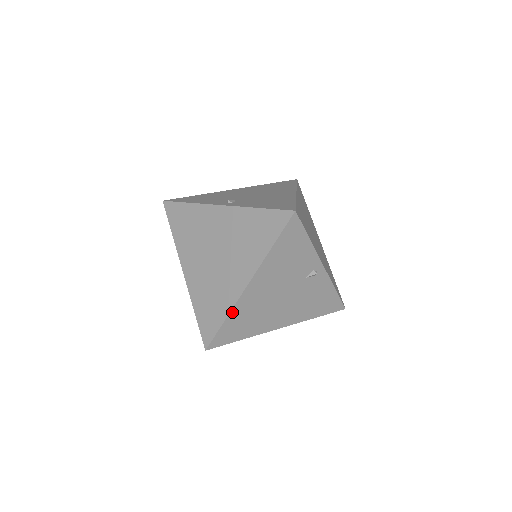
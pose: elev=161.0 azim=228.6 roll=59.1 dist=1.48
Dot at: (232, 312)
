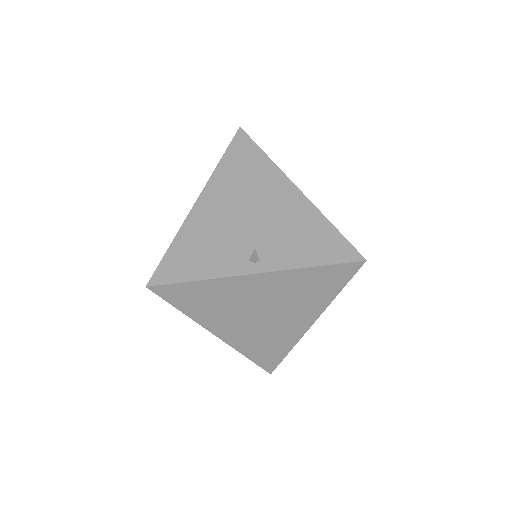
Dot at: (295, 344)
